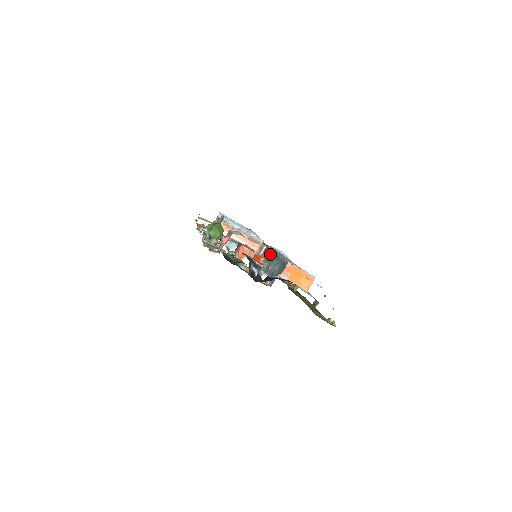
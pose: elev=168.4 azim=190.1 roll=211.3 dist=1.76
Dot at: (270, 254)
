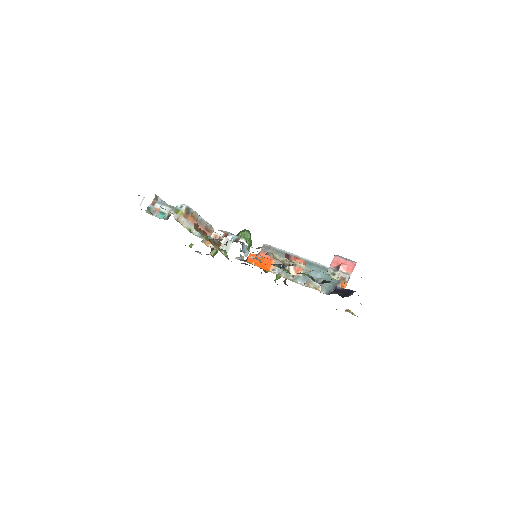
Dot at: occluded
